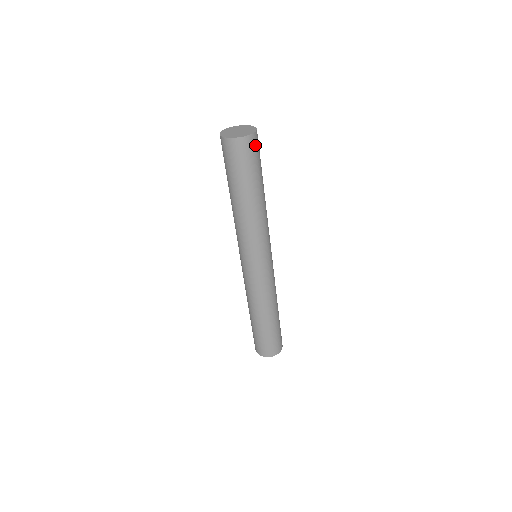
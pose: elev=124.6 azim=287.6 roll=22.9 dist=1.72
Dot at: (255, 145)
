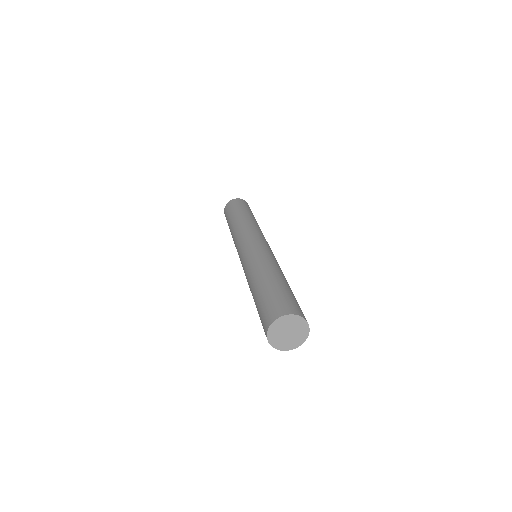
Dot at: occluded
